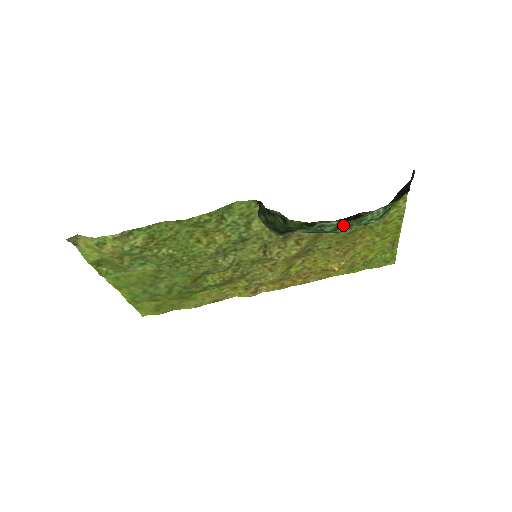
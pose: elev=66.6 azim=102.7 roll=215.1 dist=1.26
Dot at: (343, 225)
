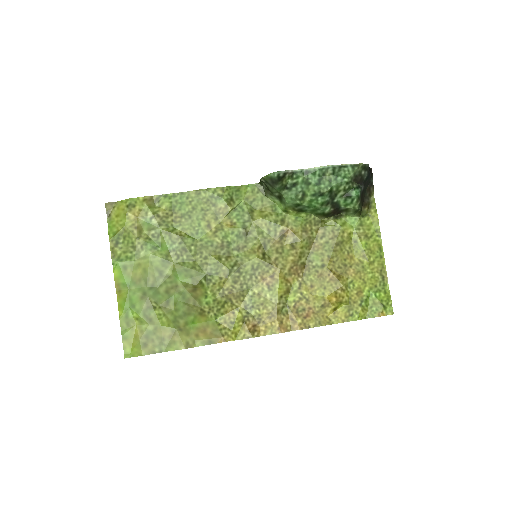
Dot at: (324, 179)
